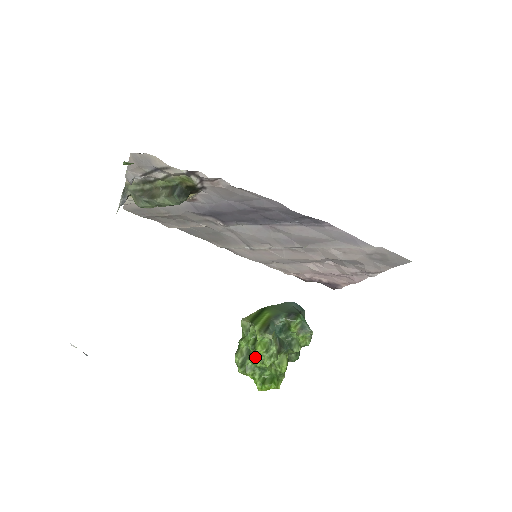
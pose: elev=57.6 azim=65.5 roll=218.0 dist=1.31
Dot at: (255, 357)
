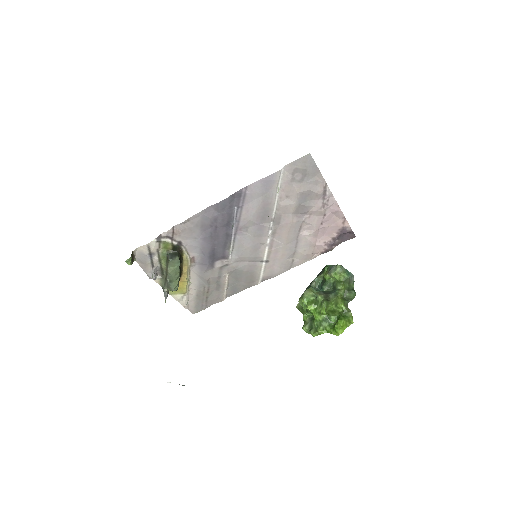
Dot at: (314, 316)
